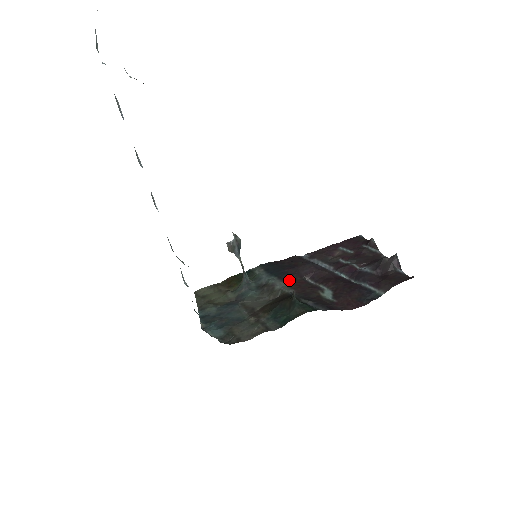
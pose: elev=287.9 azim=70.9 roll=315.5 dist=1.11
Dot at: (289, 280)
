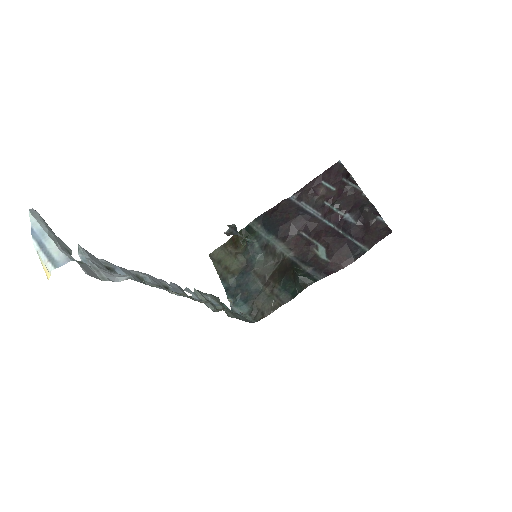
Dot at: (286, 240)
